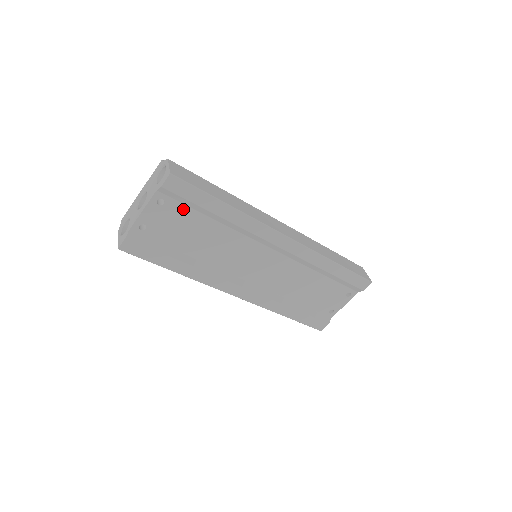
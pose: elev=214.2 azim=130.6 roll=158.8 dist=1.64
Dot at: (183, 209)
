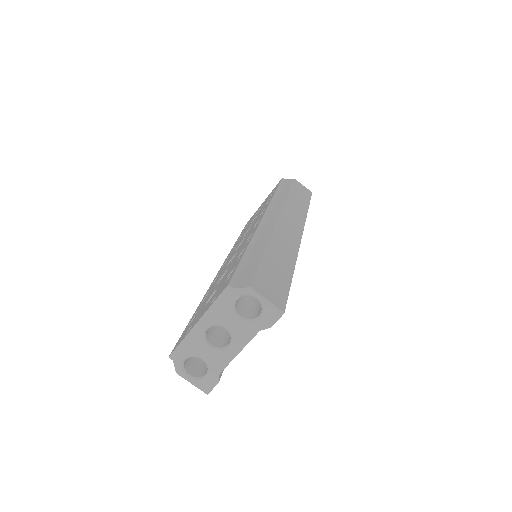
Dot at: occluded
